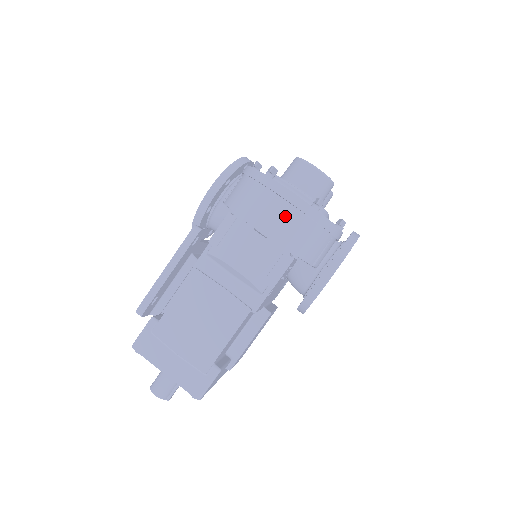
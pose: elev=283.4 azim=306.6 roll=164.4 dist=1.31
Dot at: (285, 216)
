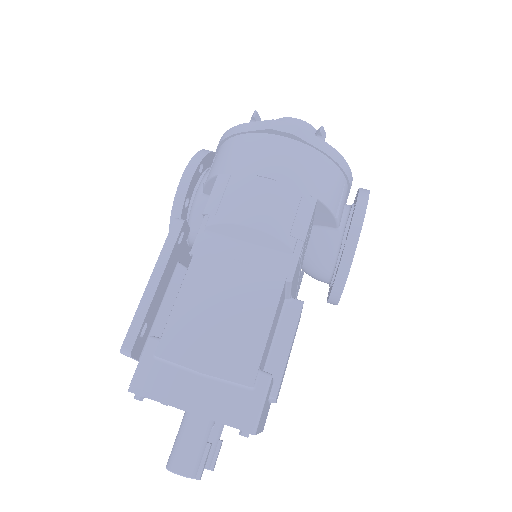
Dot at: (289, 153)
